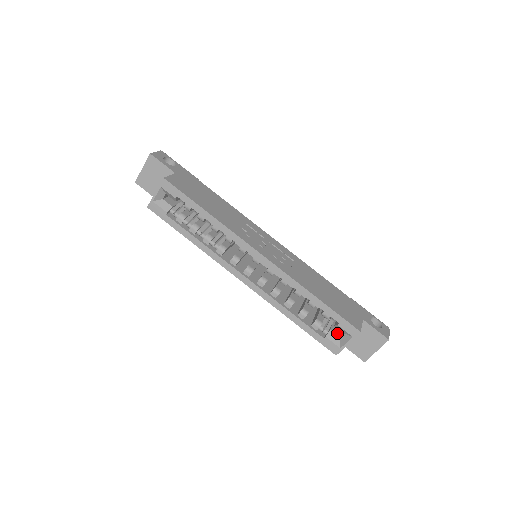
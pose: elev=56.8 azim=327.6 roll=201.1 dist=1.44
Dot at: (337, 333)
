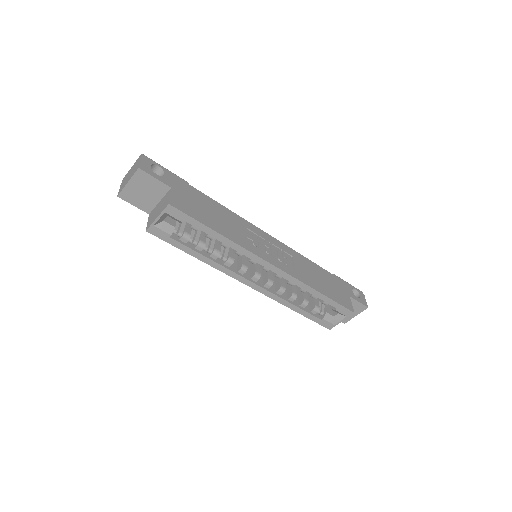
Dot at: (330, 312)
